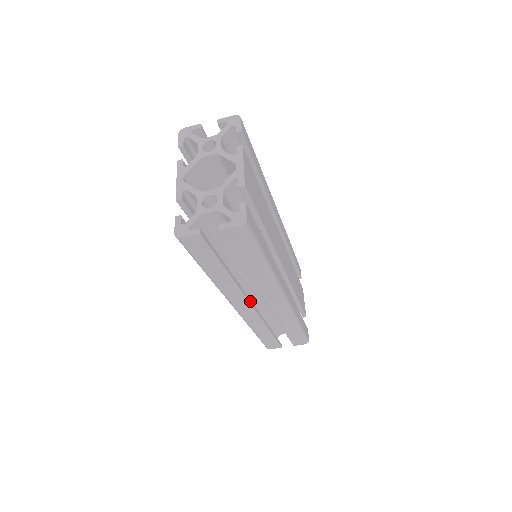
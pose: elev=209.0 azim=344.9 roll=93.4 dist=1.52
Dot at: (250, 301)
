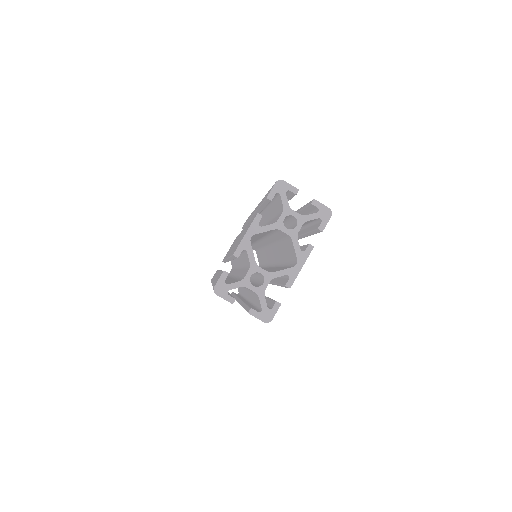
Dot at: occluded
